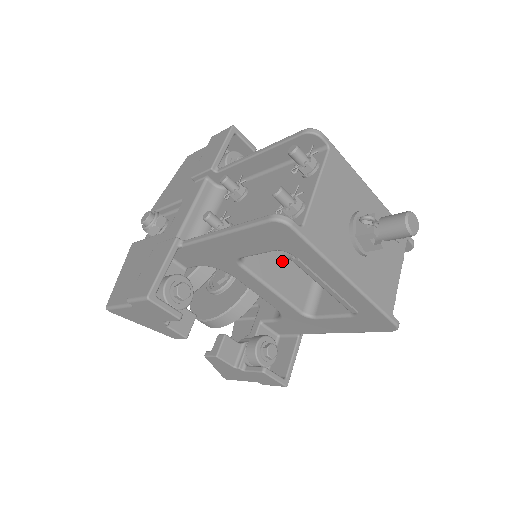
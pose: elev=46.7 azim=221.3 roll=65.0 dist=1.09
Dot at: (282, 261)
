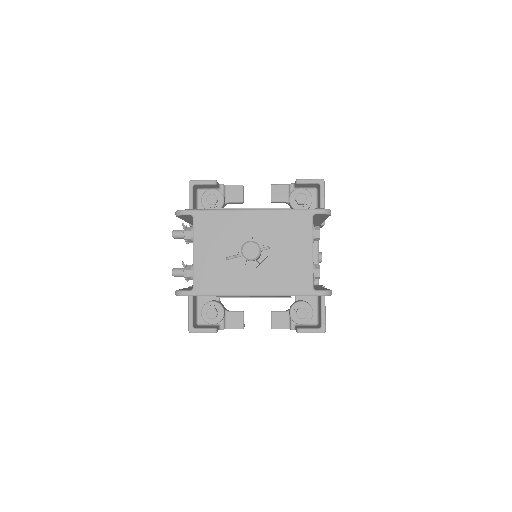
Dot at: occluded
